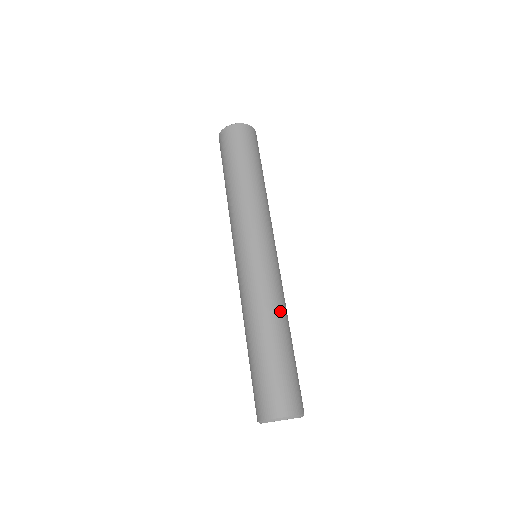
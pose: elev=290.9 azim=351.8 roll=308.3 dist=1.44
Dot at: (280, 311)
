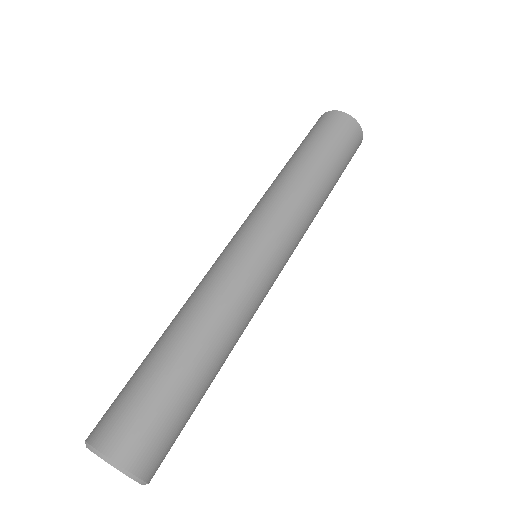
Dot at: (208, 316)
